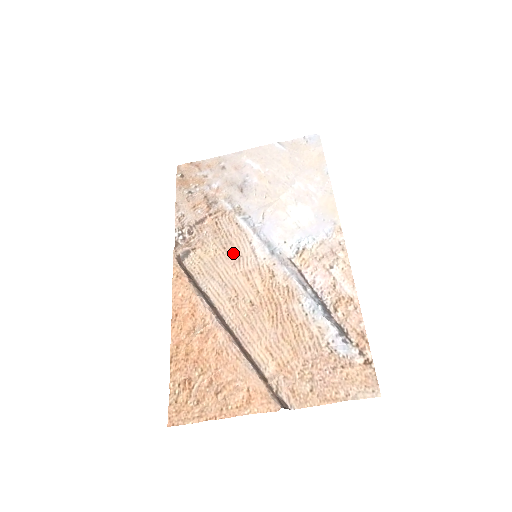
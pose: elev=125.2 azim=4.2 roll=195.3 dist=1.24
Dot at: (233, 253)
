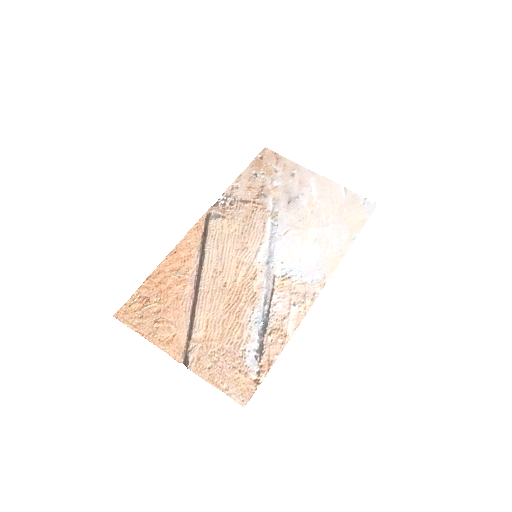
Dot at: (244, 241)
